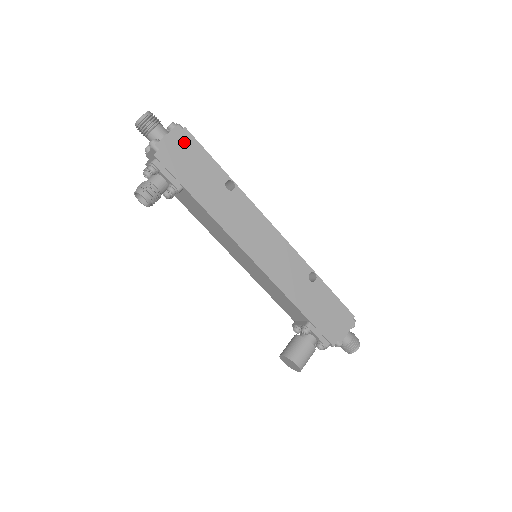
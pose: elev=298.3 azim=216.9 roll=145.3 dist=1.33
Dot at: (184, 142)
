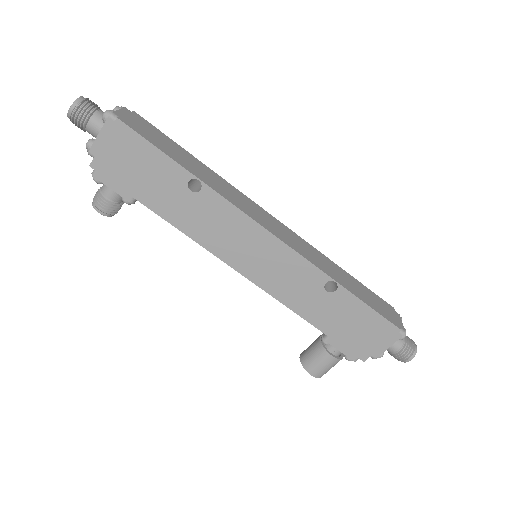
Dot at: (121, 140)
